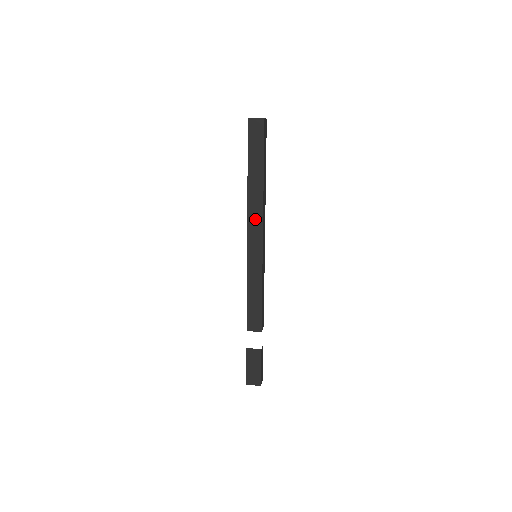
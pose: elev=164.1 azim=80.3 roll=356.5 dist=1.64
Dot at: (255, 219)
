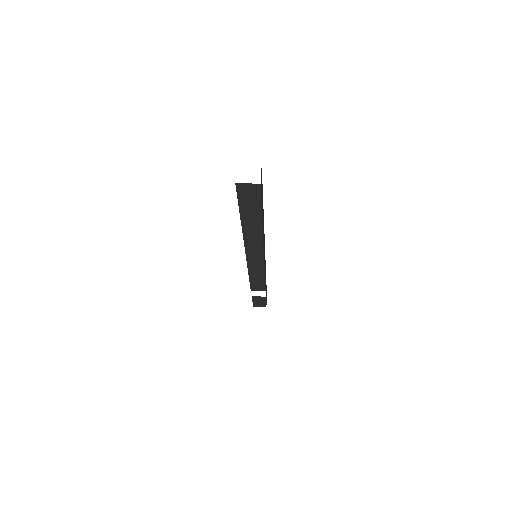
Dot at: (254, 246)
